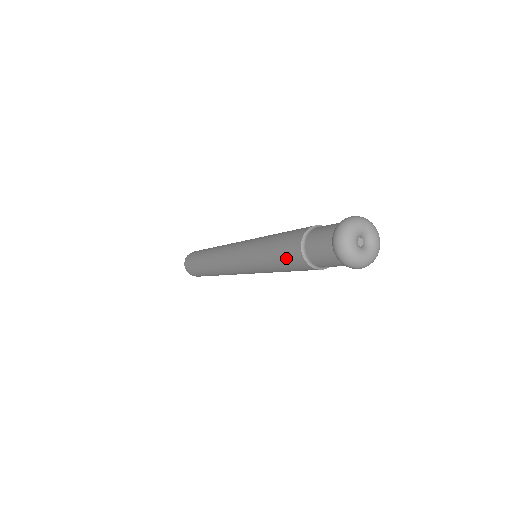
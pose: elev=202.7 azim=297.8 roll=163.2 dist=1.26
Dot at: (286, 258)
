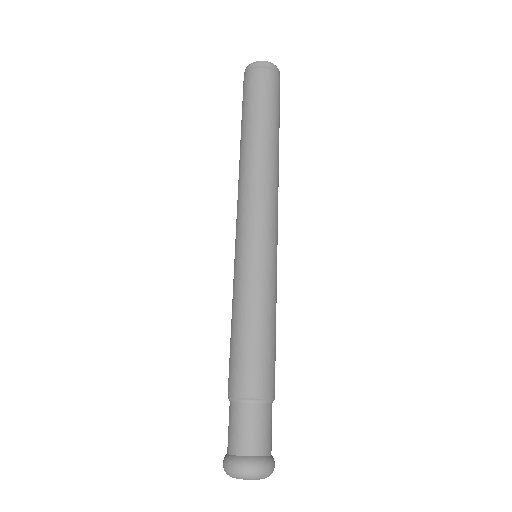
Dot at: occluded
